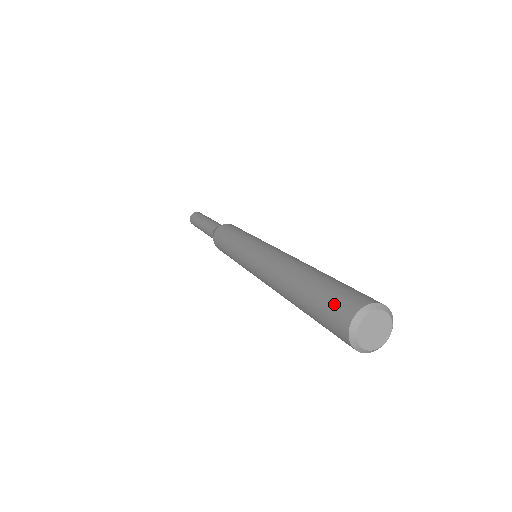
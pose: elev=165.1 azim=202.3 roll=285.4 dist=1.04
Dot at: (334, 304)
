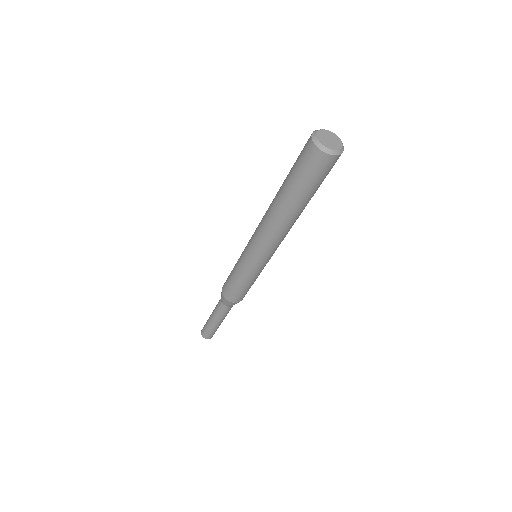
Dot at: occluded
